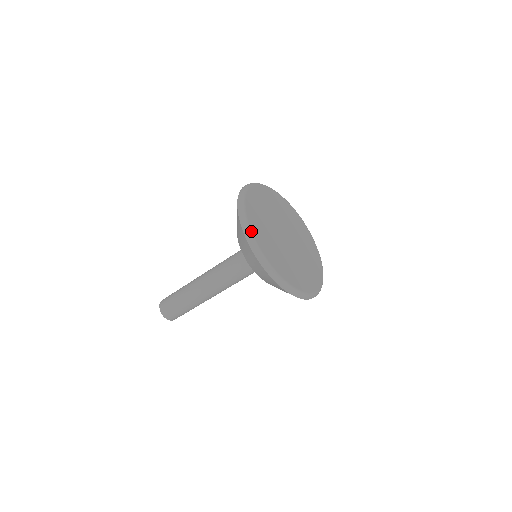
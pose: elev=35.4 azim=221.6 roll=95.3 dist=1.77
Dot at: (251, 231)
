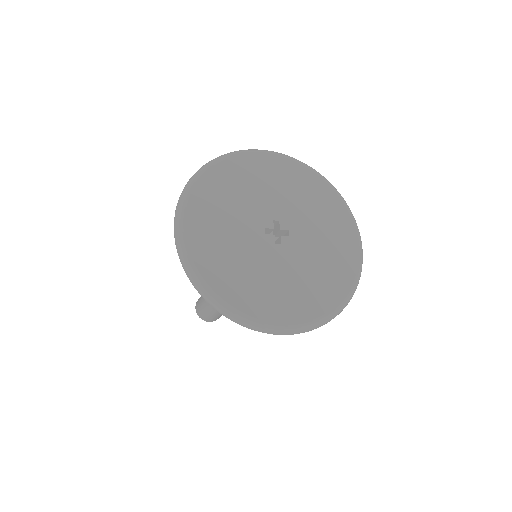
Dot at: (193, 265)
